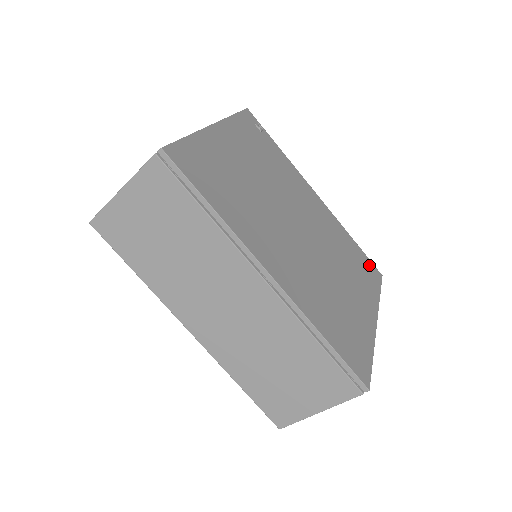
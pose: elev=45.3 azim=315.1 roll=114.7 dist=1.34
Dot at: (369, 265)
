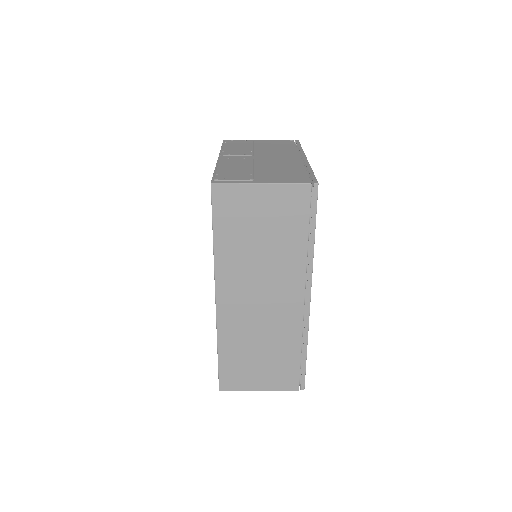
Dot at: occluded
